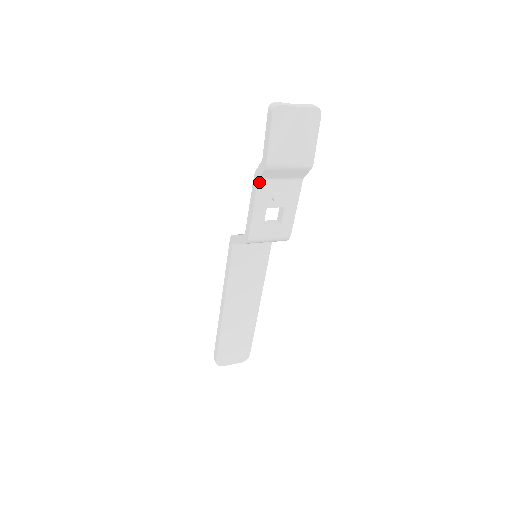
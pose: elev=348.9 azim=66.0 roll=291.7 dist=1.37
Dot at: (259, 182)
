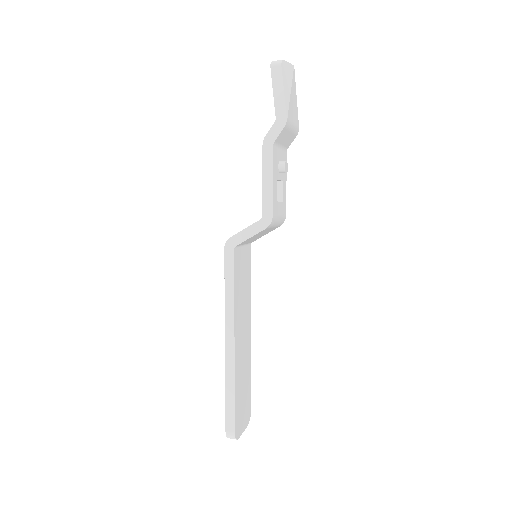
Dot at: (273, 147)
